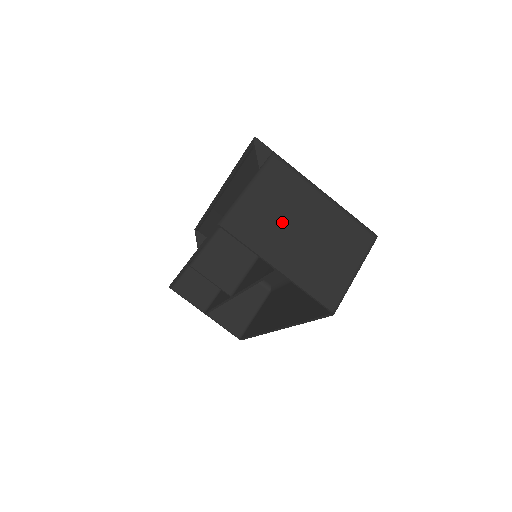
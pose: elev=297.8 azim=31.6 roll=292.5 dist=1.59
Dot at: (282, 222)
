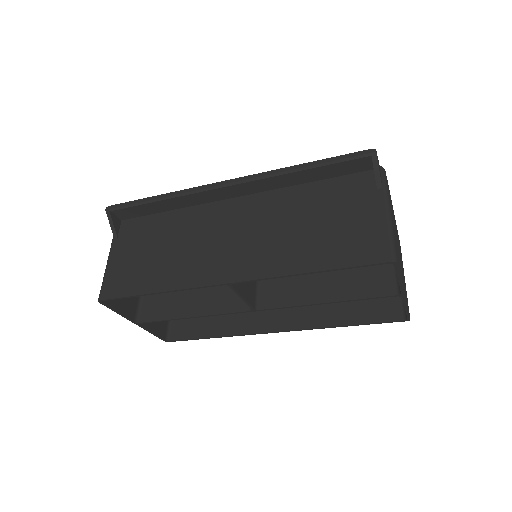
Dot at: (397, 245)
